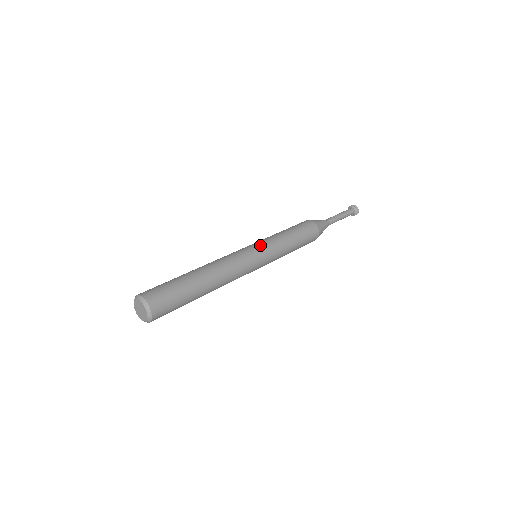
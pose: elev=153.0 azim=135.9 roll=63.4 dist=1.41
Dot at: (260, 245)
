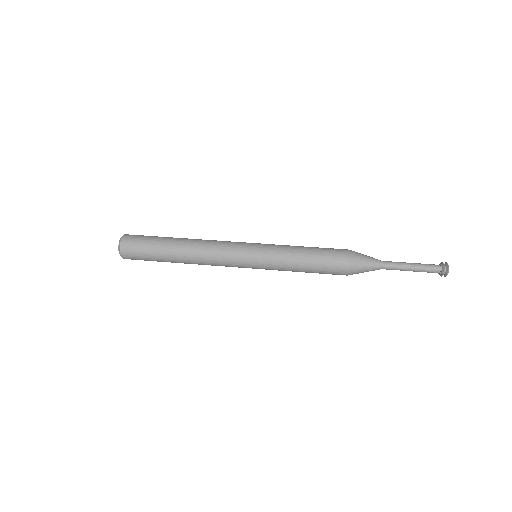
Dot at: (259, 244)
